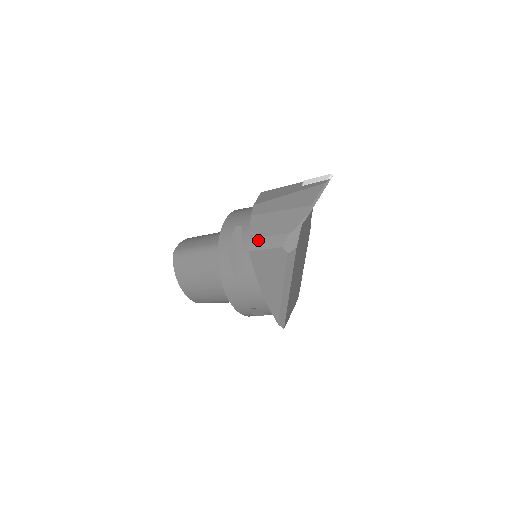
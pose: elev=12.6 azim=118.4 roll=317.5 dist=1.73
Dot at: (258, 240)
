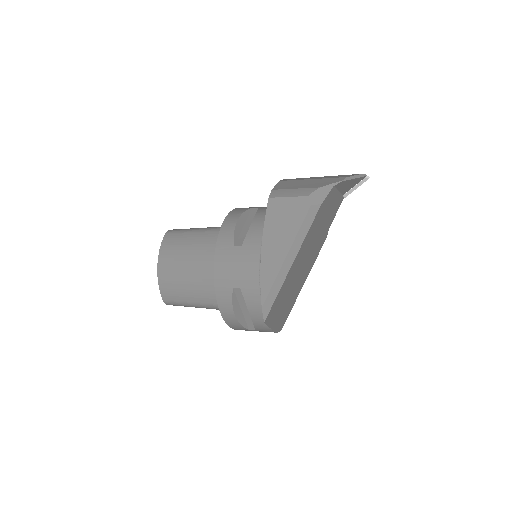
Dot at: (282, 190)
